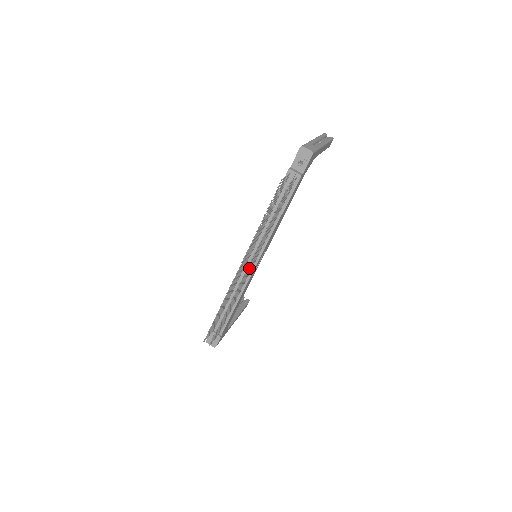
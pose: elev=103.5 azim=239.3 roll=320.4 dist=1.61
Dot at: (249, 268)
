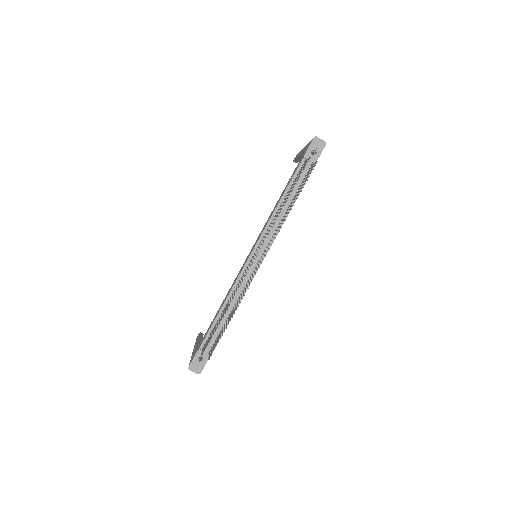
Dot at: (260, 261)
